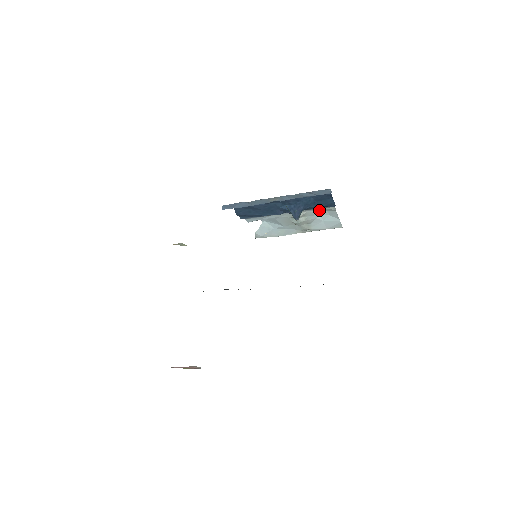
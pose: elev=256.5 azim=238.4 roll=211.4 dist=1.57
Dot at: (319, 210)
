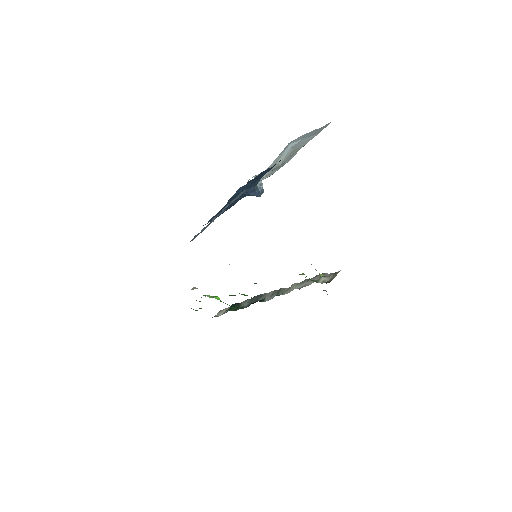
Dot at: occluded
